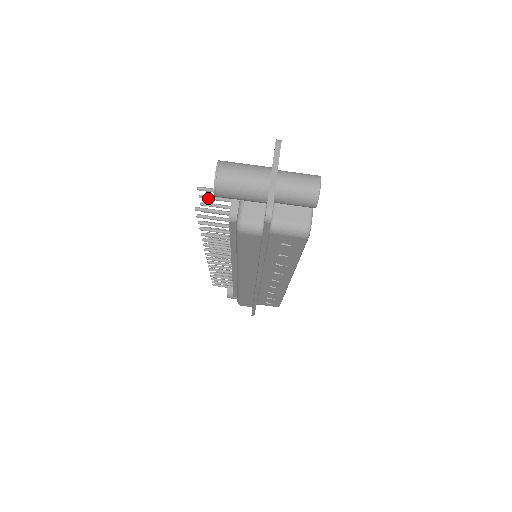
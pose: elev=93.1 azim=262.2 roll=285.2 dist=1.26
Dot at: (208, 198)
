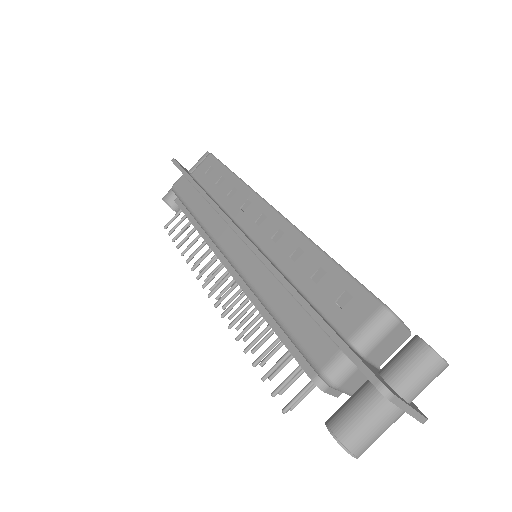
Dot at: occluded
